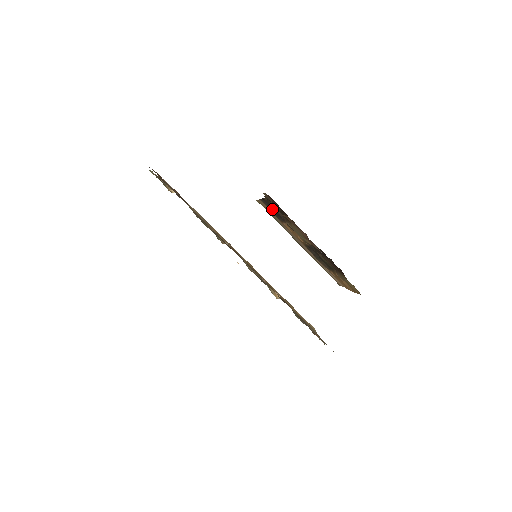
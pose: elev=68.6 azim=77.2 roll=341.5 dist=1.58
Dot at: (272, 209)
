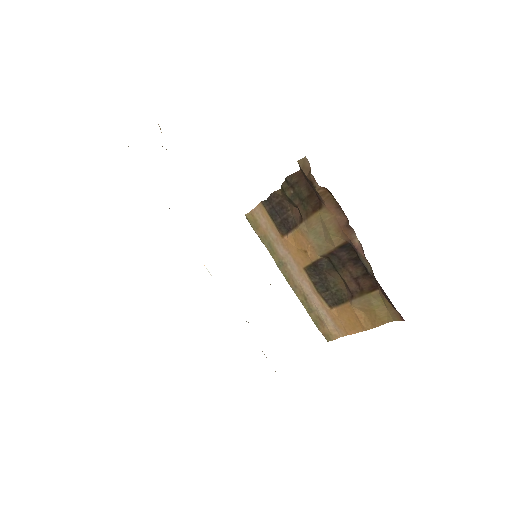
Dot at: (276, 214)
